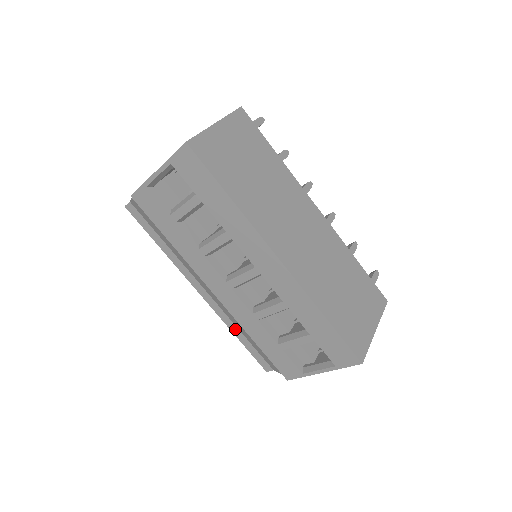
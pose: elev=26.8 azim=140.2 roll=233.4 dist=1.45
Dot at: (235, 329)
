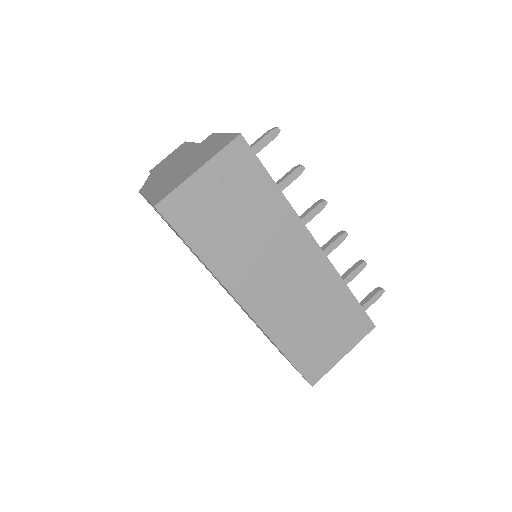
Dot at: occluded
